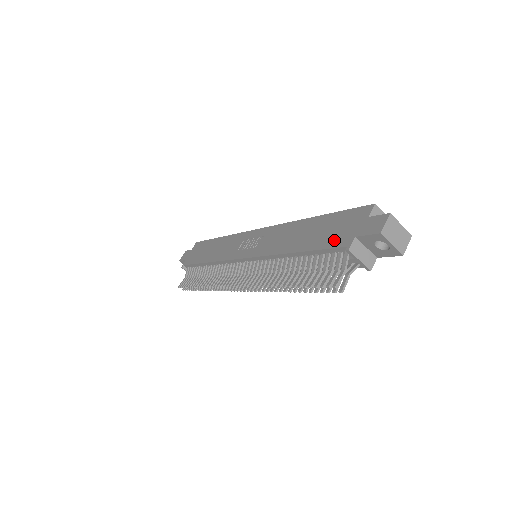
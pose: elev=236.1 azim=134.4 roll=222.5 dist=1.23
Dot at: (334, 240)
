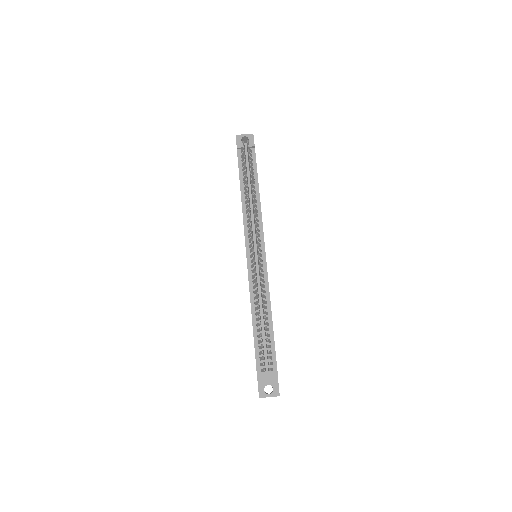
Dot at: occluded
